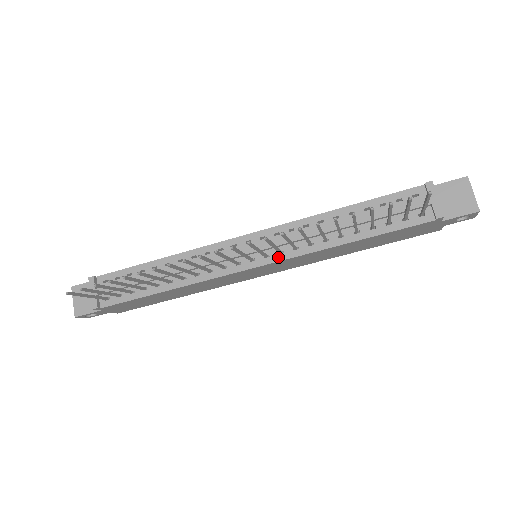
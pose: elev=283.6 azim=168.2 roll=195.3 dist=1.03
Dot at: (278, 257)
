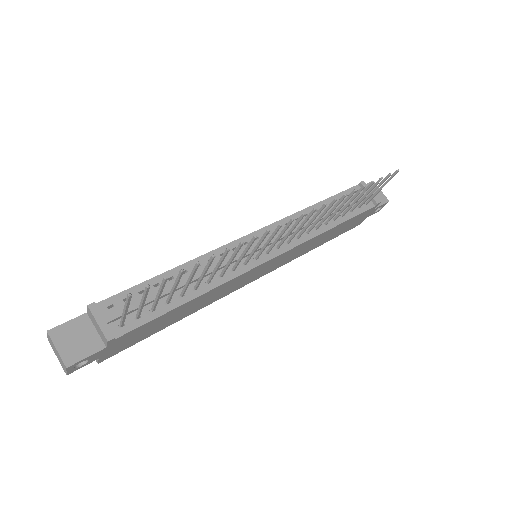
Dot at: (287, 247)
